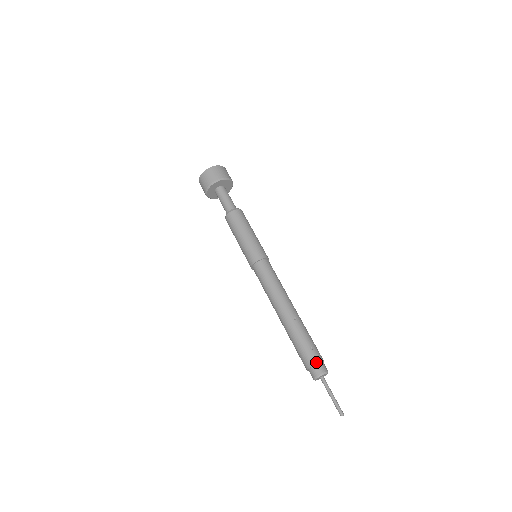
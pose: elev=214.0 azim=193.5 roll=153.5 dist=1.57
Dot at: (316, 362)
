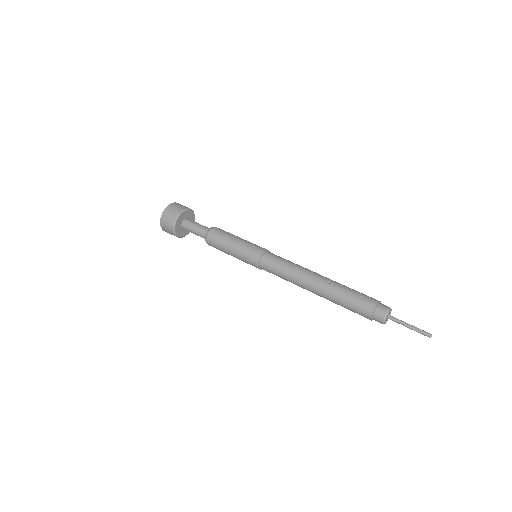
Dot at: (374, 306)
